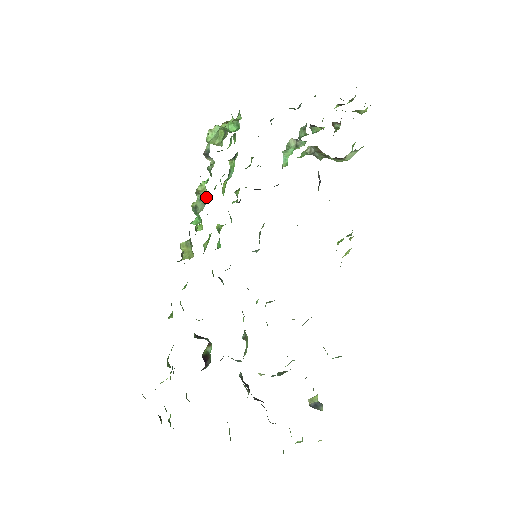
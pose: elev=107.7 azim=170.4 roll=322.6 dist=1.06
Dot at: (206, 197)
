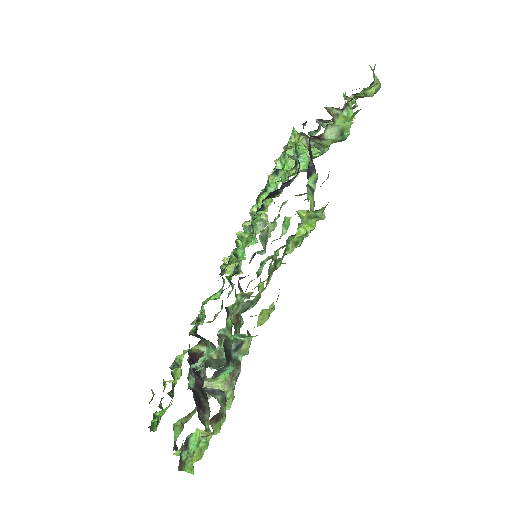
Dot at: (263, 219)
